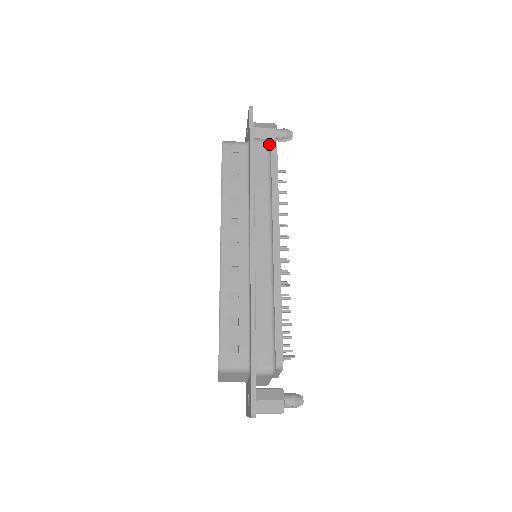
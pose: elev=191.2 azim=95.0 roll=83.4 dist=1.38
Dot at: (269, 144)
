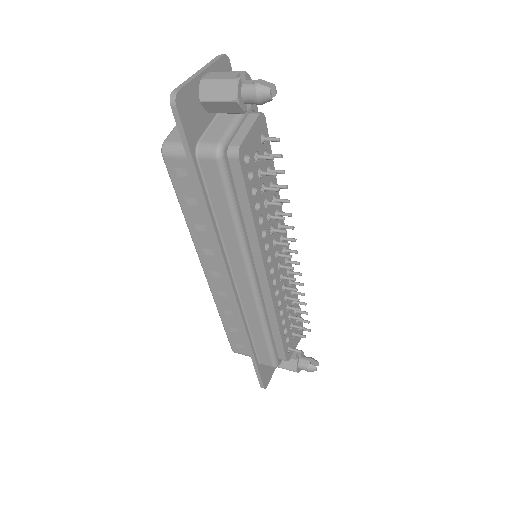
Dot at: (220, 161)
